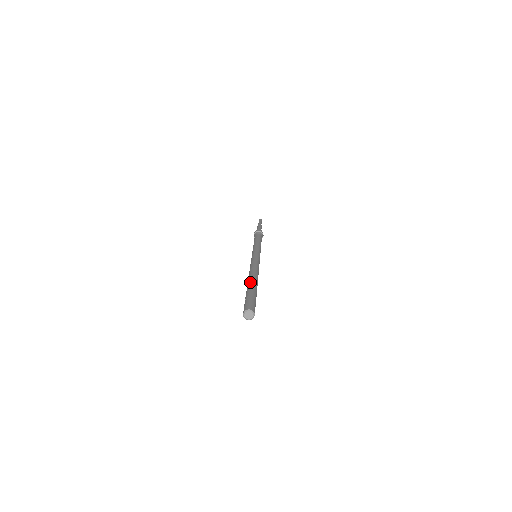
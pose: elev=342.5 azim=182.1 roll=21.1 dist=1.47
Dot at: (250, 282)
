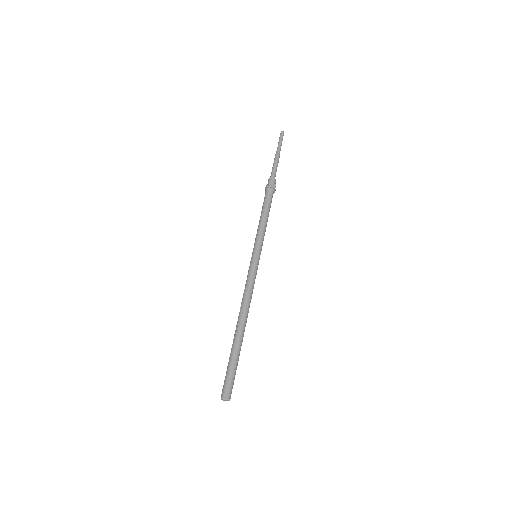
Dot at: (240, 338)
